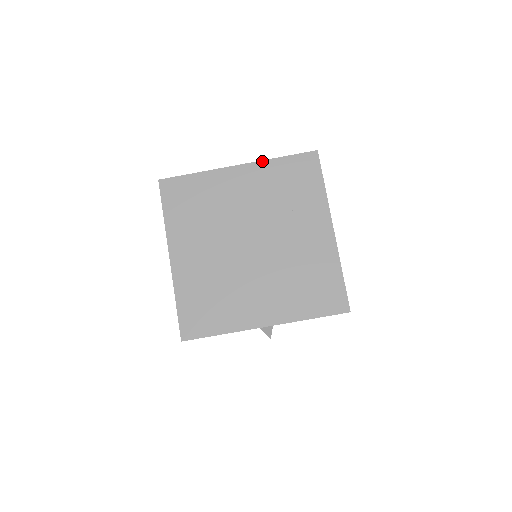
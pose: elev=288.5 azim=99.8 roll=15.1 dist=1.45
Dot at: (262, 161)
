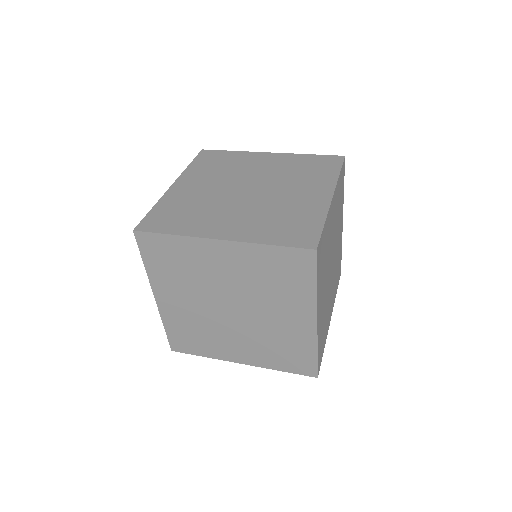
Dot at: (248, 243)
